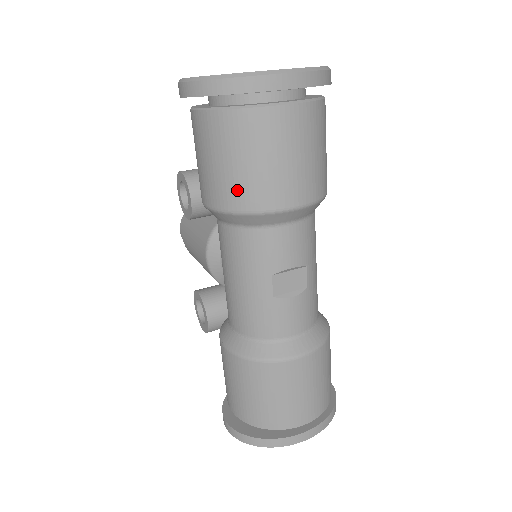
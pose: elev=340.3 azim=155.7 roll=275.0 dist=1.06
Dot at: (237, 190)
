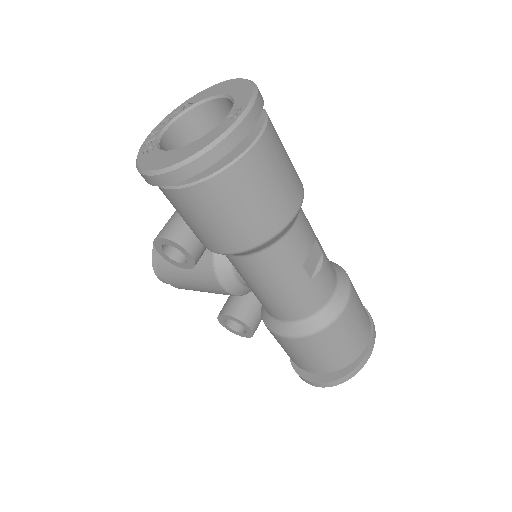
Dot at: (255, 228)
